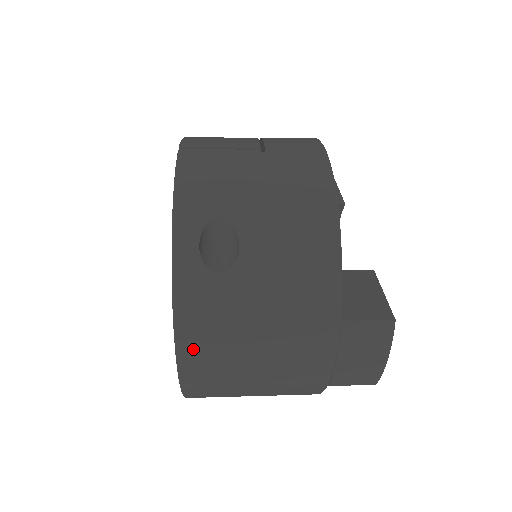
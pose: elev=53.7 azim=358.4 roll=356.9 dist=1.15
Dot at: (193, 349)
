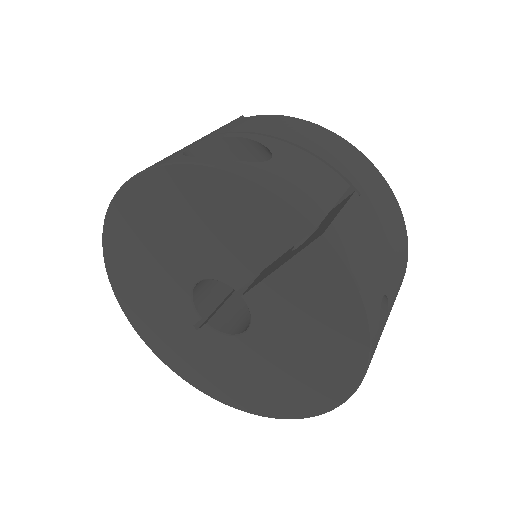
Dot at: occluded
